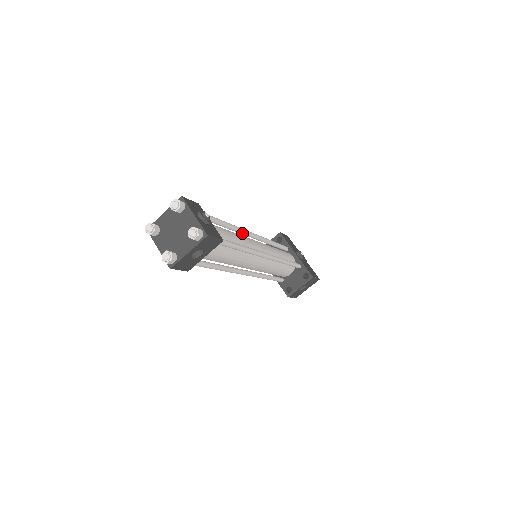
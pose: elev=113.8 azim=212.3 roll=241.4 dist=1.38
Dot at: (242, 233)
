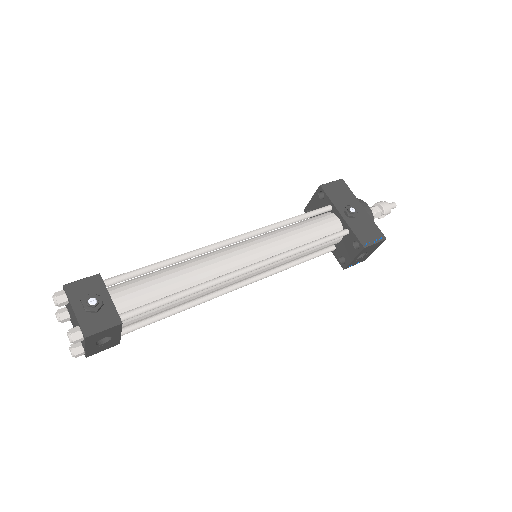
Dot at: (209, 251)
